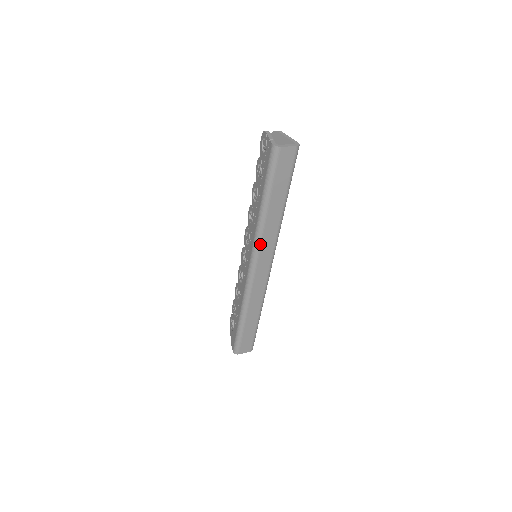
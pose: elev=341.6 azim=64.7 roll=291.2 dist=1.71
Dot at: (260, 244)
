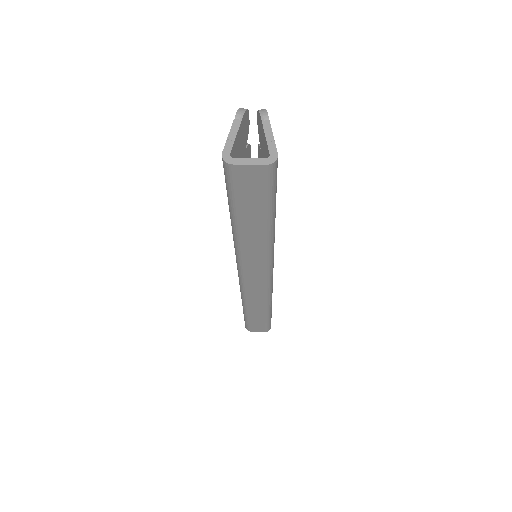
Dot at: (241, 259)
